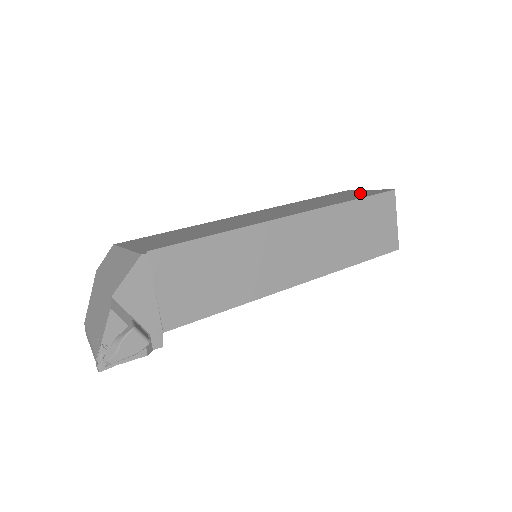
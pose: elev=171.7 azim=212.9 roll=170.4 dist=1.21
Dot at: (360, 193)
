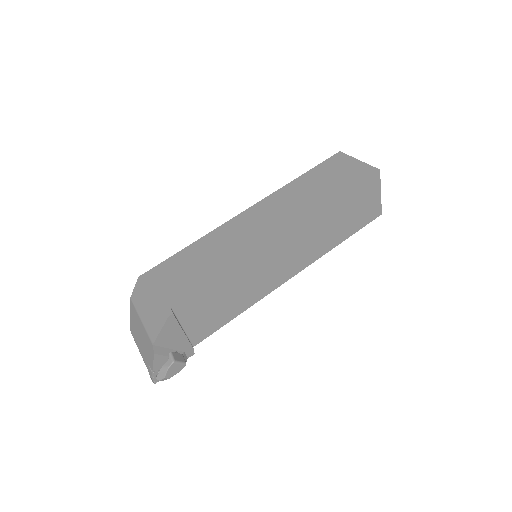
Dot at: (347, 172)
